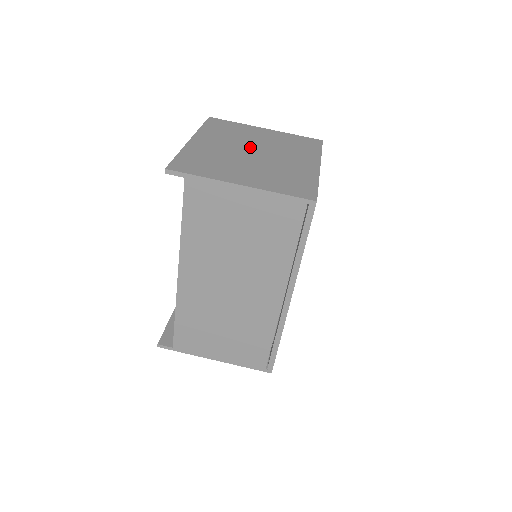
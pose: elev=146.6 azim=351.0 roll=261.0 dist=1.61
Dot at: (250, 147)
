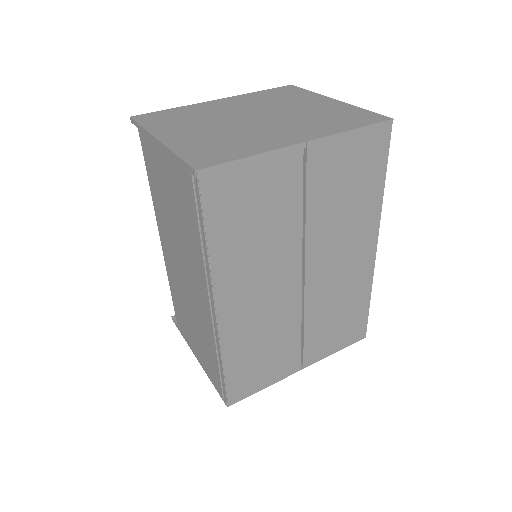
Dot at: (263, 112)
